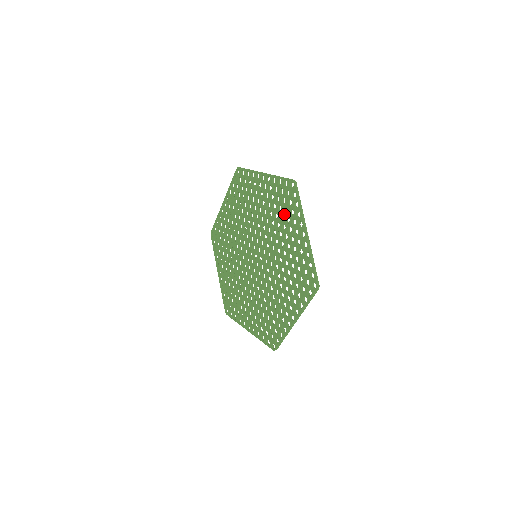
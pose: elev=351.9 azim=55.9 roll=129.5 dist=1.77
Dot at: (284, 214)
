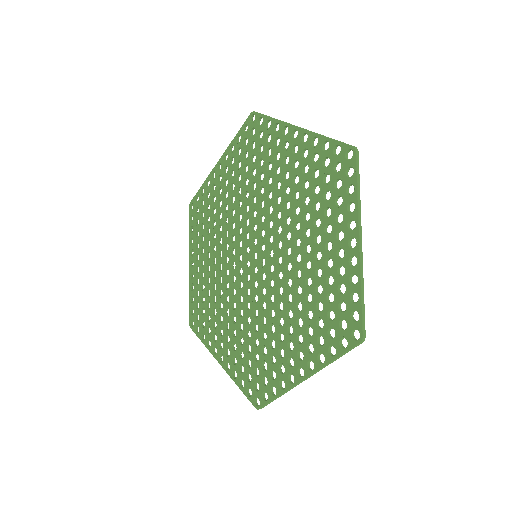
Dot at: (322, 201)
